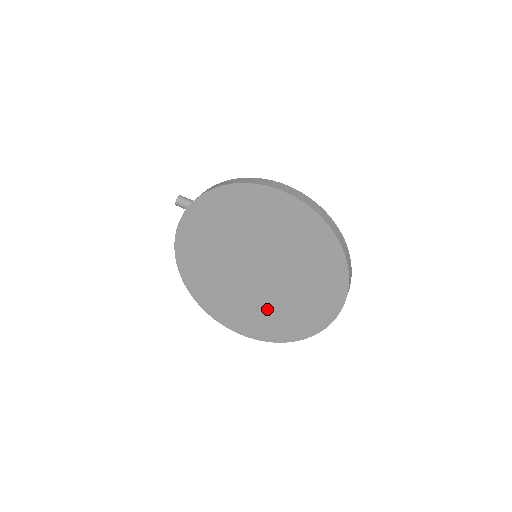
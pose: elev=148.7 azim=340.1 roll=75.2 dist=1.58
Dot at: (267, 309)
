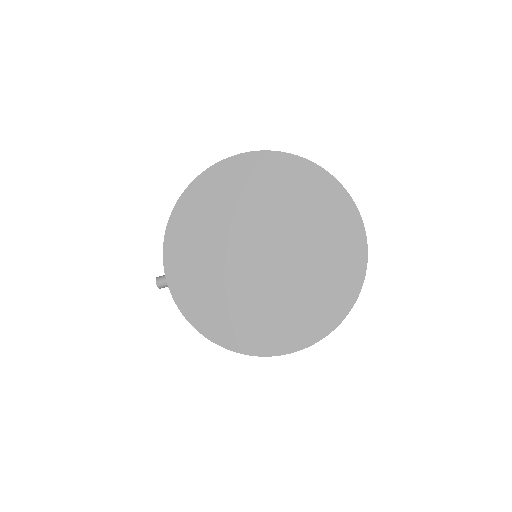
Dot at: (299, 292)
